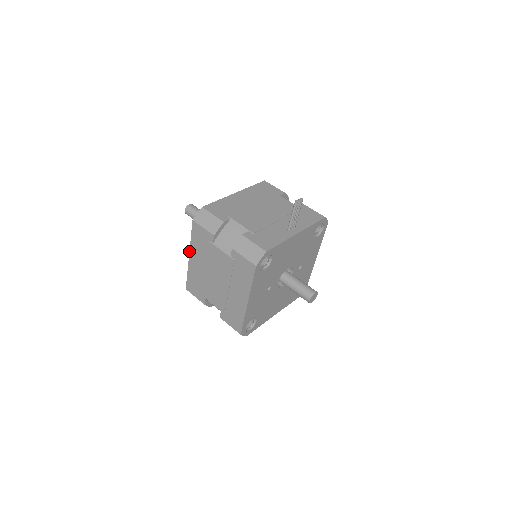
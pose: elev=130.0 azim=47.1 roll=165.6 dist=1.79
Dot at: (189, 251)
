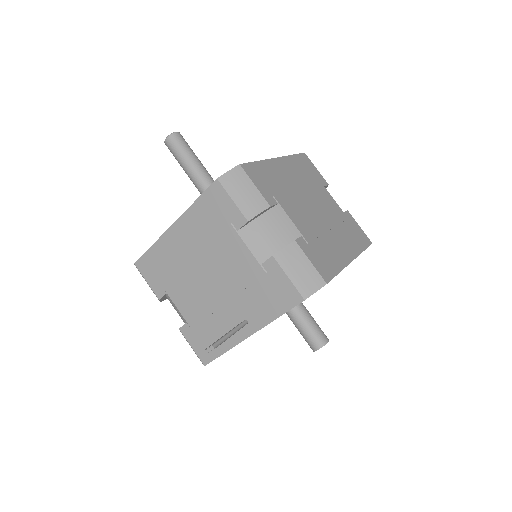
Dot at: occluded
